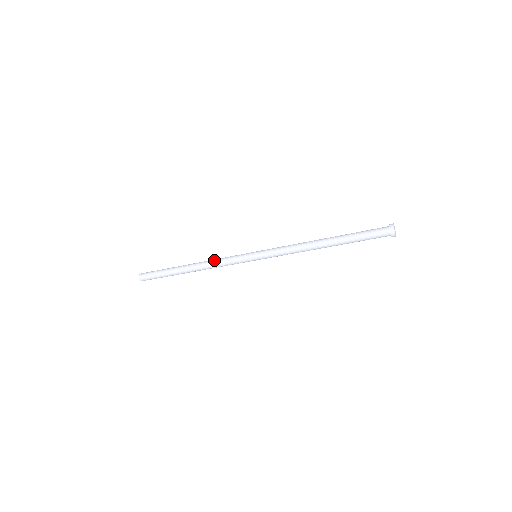
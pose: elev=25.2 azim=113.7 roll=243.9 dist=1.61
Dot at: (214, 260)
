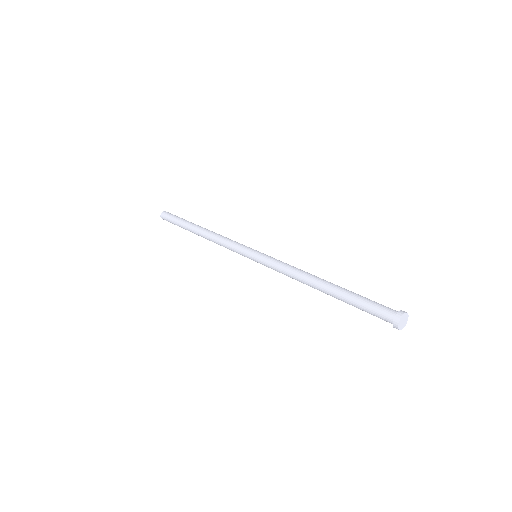
Dot at: (219, 237)
